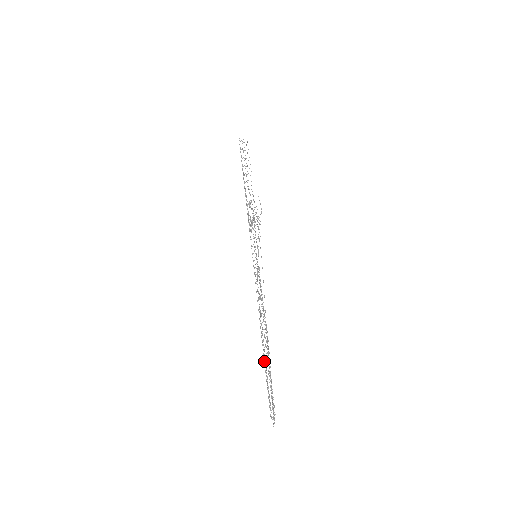
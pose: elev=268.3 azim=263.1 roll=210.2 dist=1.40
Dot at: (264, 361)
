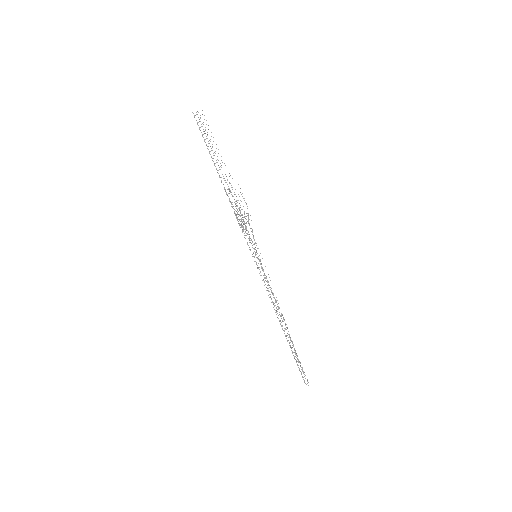
Dot at: occluded
